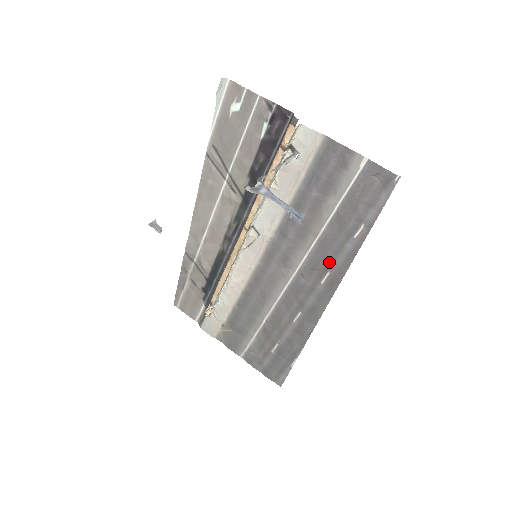
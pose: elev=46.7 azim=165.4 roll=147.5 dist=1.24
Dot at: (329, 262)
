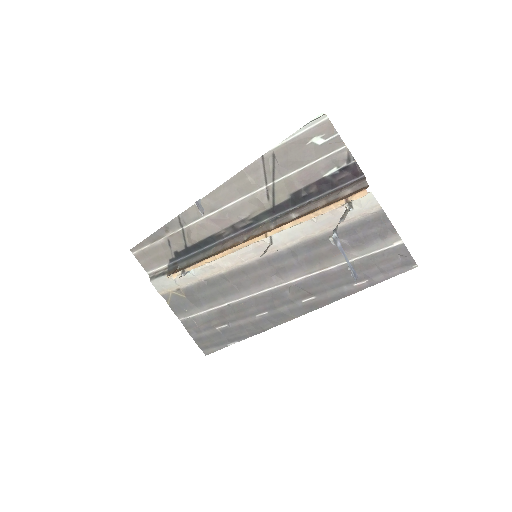
Dot at: (320, 291)
